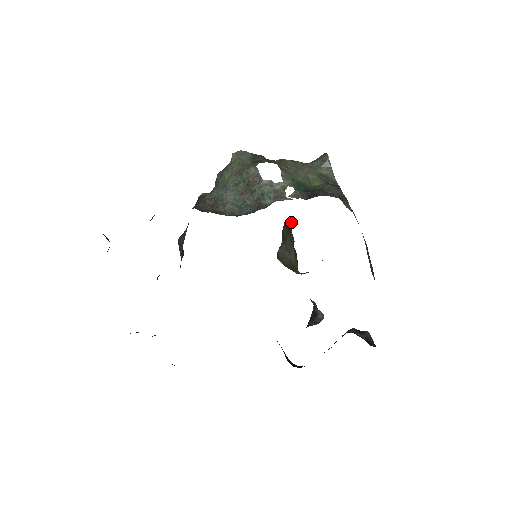
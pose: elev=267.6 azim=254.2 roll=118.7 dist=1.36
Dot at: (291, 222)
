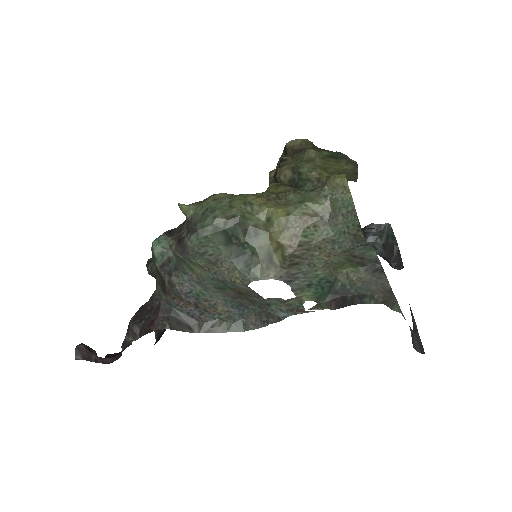
Dot at: occluded
